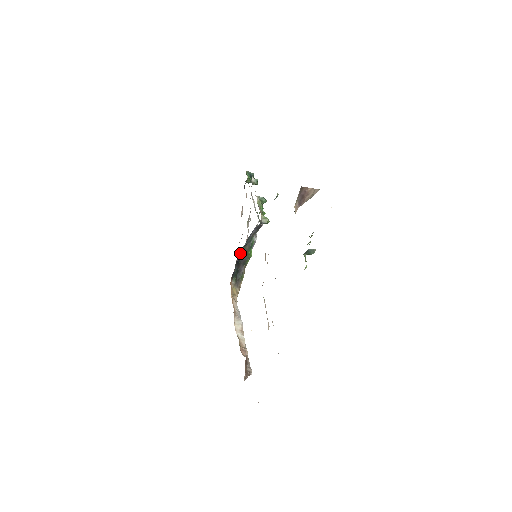
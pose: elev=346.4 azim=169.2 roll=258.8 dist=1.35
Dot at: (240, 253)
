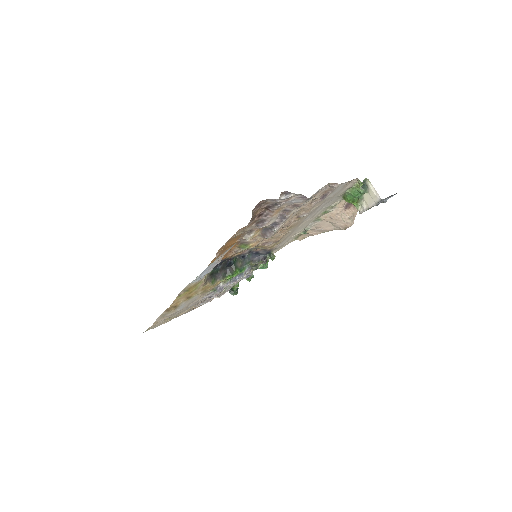
Dot at: (235, 259)
